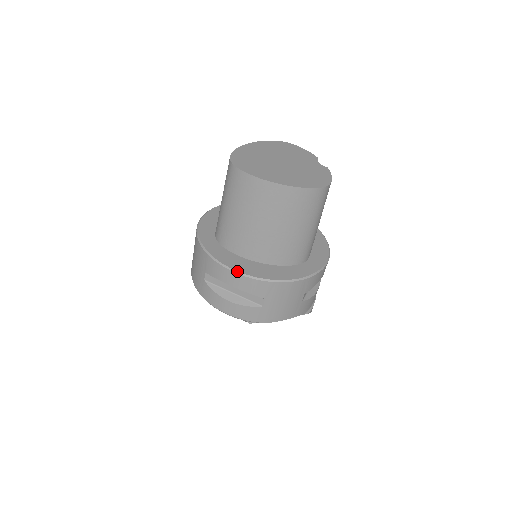
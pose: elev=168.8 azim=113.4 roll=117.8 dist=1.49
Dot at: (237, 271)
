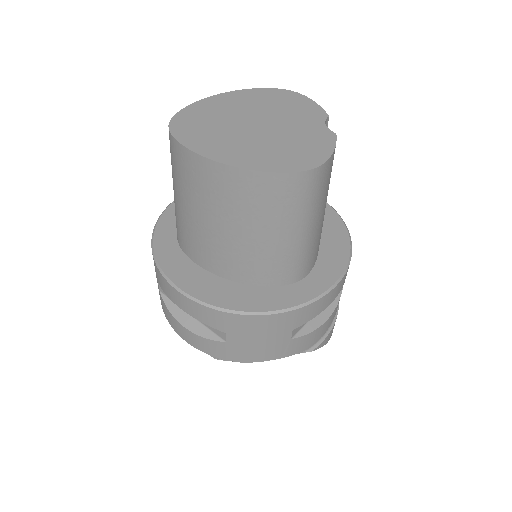
Dot at: (182, 290)
